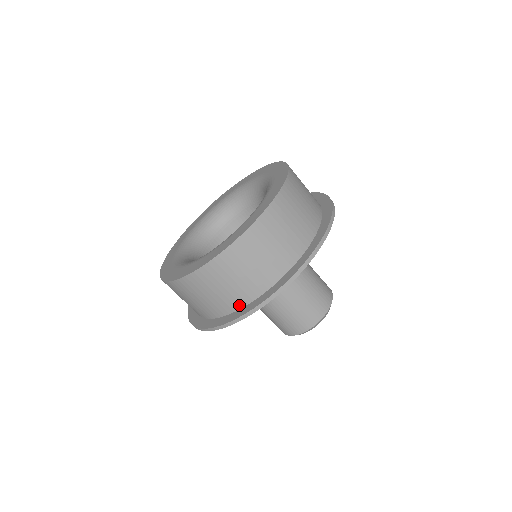
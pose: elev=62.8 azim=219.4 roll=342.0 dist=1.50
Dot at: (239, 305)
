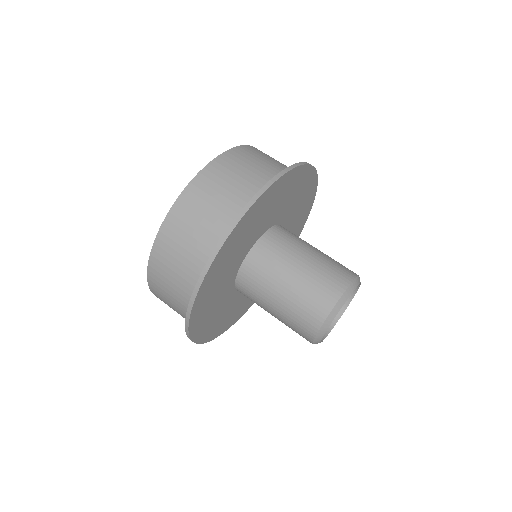
Dot at: occluded
